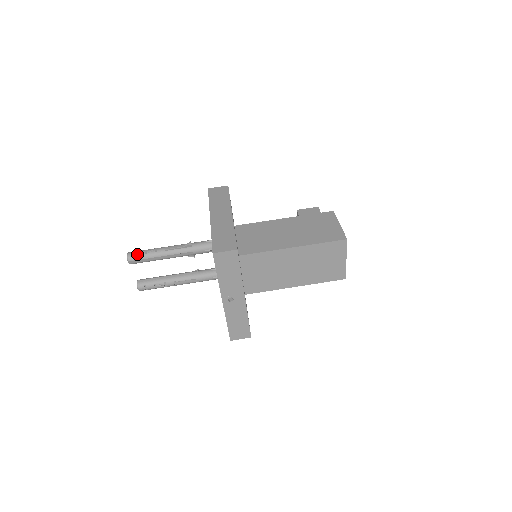
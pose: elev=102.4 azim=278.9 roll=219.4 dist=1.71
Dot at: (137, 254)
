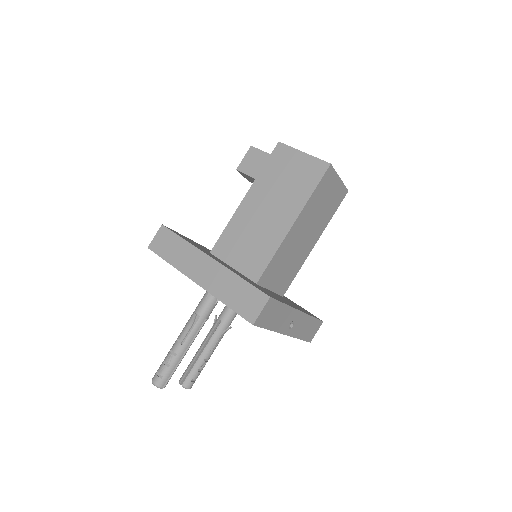
Dot at: (162, 375)
